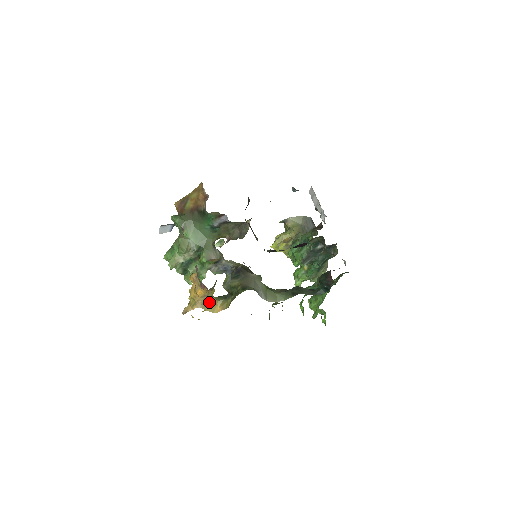
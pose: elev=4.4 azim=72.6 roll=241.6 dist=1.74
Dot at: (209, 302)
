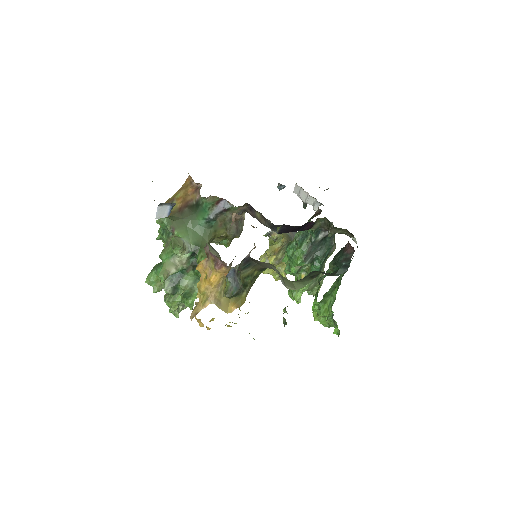
Dot at: (221, 299)
